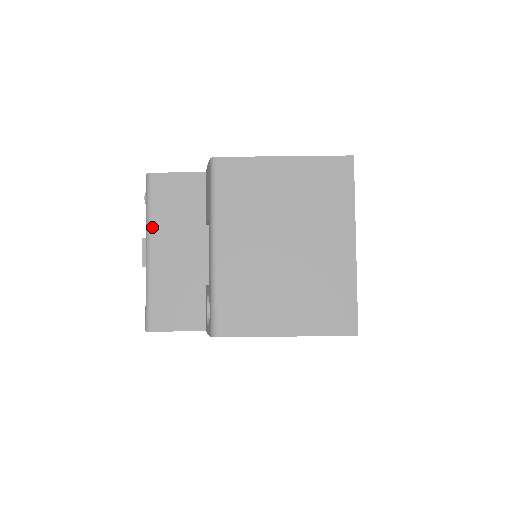
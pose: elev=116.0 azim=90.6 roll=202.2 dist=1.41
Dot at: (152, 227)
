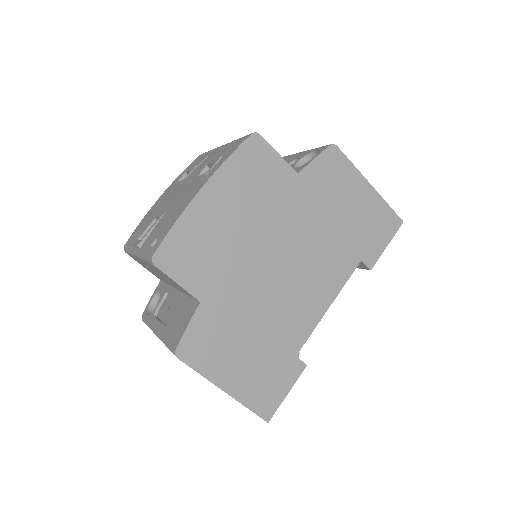
Dot at: (143, 261)
